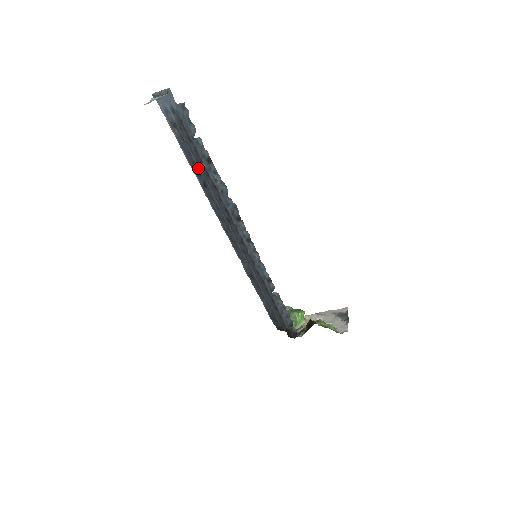
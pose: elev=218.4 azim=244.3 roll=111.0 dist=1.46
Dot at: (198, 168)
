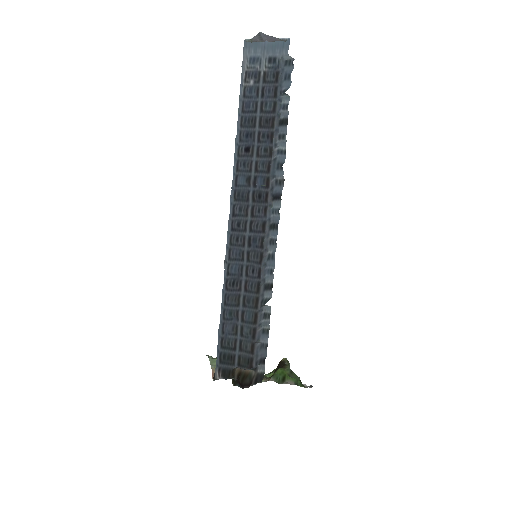
Dot at: (254, 128)
